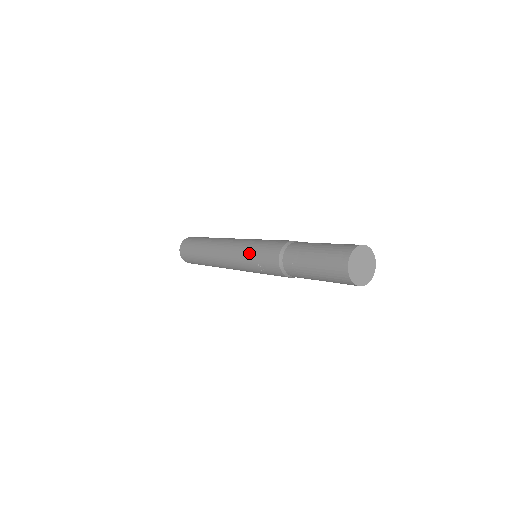
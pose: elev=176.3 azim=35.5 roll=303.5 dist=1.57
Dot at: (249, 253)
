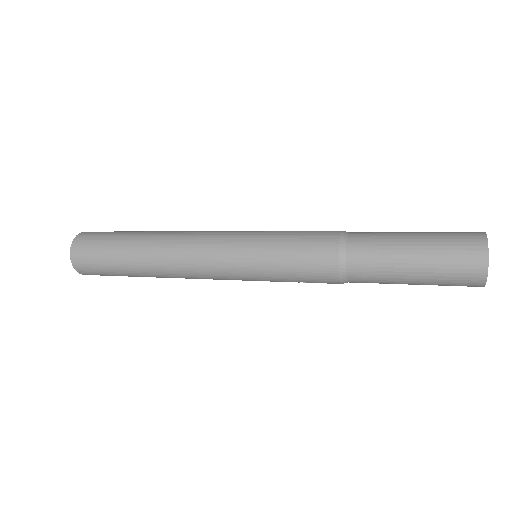
Dot at: (267, 273)
